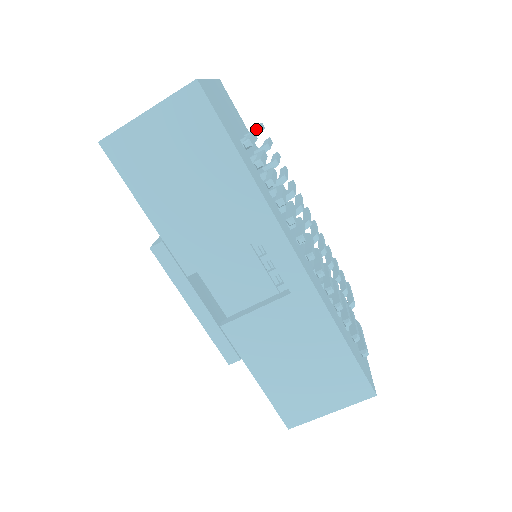
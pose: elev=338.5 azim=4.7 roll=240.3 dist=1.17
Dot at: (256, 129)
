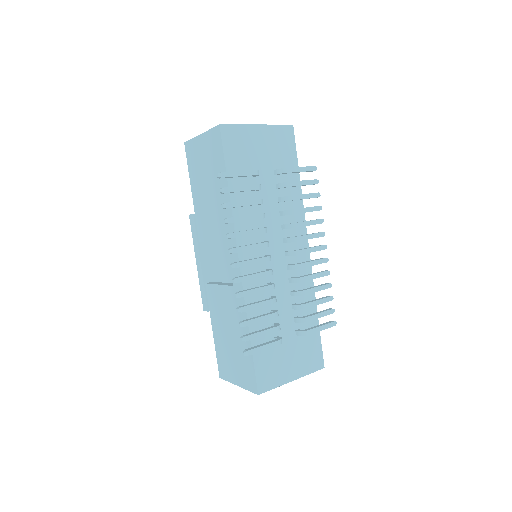
Dot at: (282, 169)
